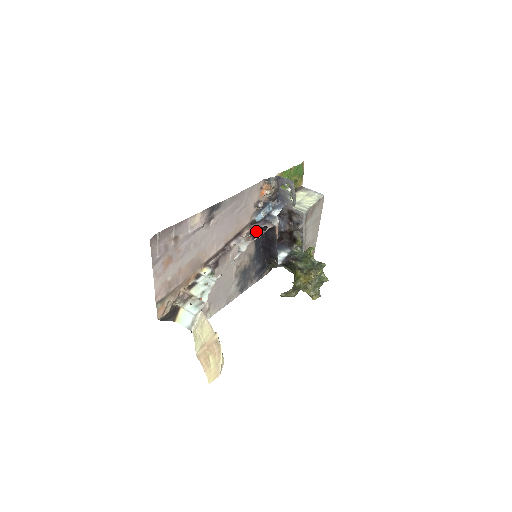
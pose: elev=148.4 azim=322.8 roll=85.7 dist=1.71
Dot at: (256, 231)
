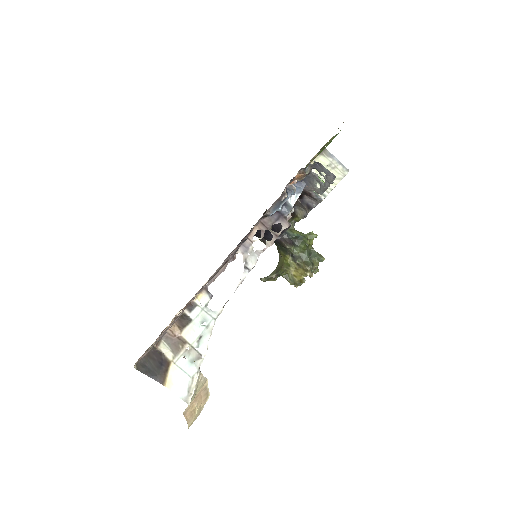
Dot at: occluded
